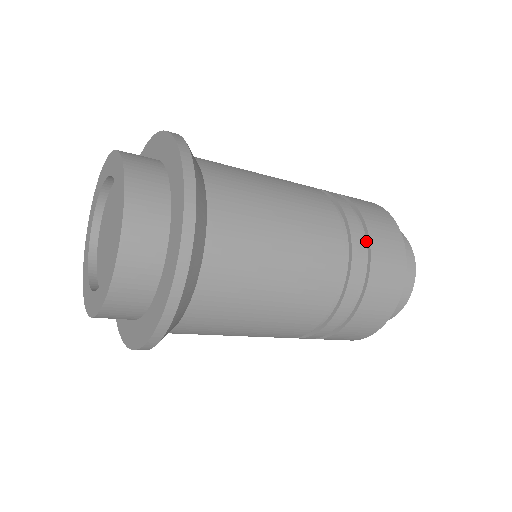
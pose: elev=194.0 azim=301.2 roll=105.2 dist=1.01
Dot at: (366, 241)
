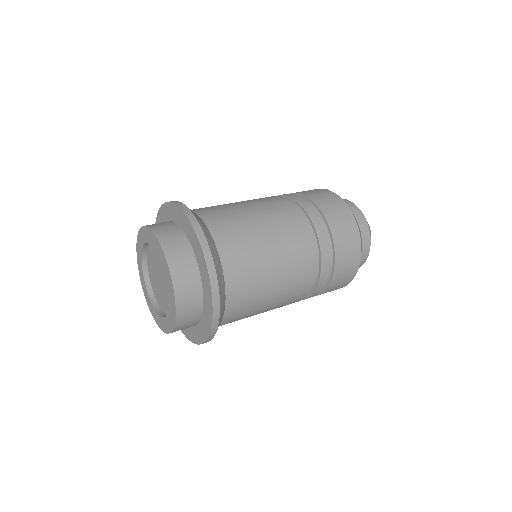
Dot at: (330, 235)
